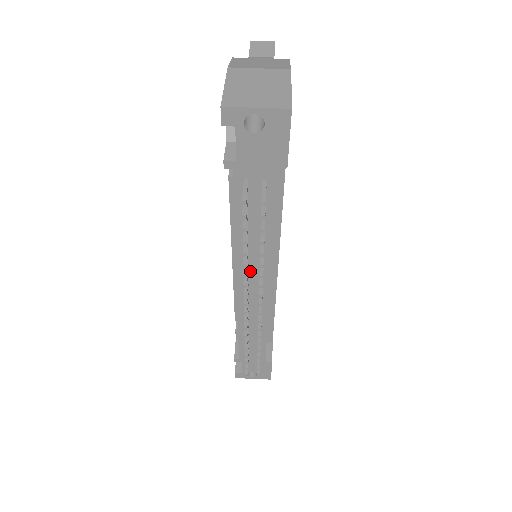
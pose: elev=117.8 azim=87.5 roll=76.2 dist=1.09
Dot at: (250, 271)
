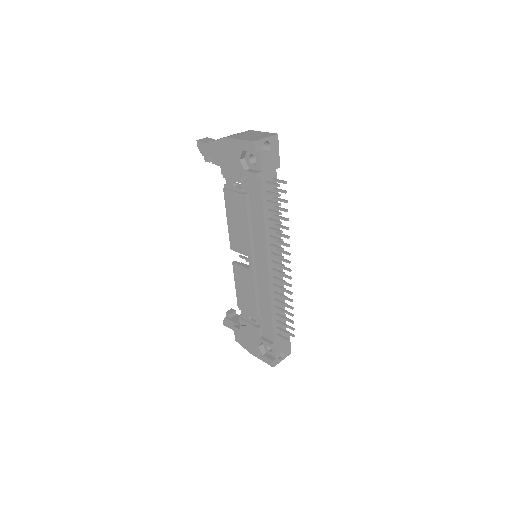
Dot at: (272, 249)
